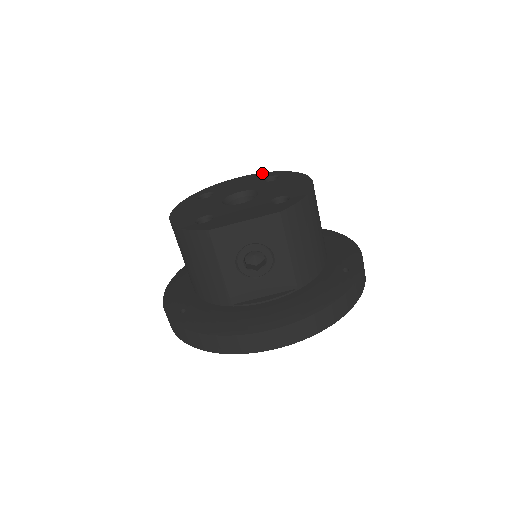
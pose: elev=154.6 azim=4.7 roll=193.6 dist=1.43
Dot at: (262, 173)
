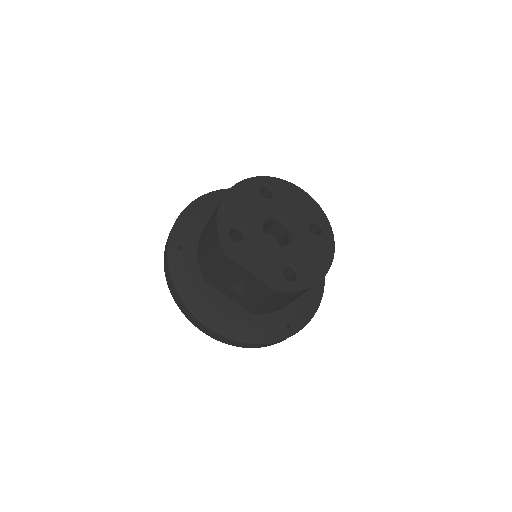
Dot at: (320, 209)
